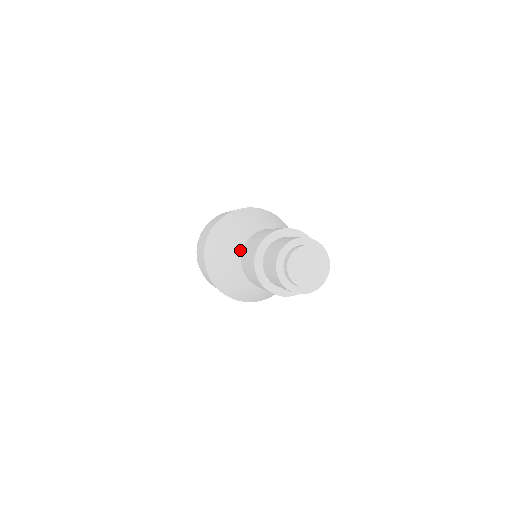
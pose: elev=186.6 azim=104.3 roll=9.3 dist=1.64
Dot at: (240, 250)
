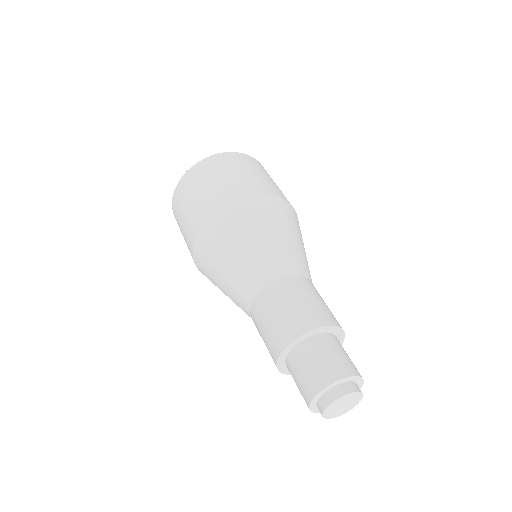
Dot at: (253, 294)
